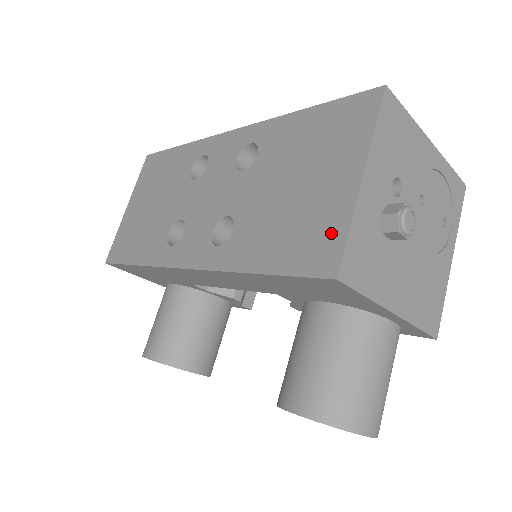
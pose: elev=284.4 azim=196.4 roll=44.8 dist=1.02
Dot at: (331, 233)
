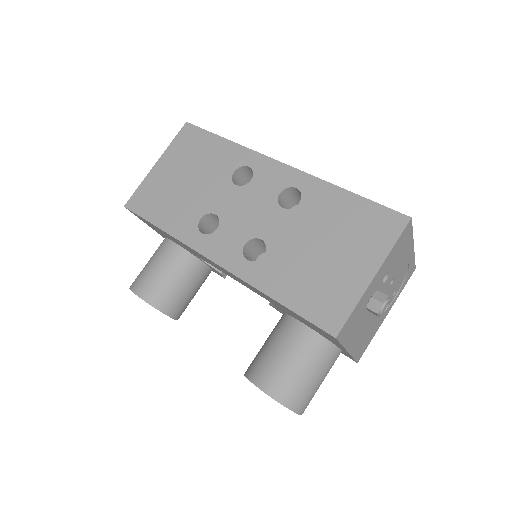
Dot at: (341, 304)
